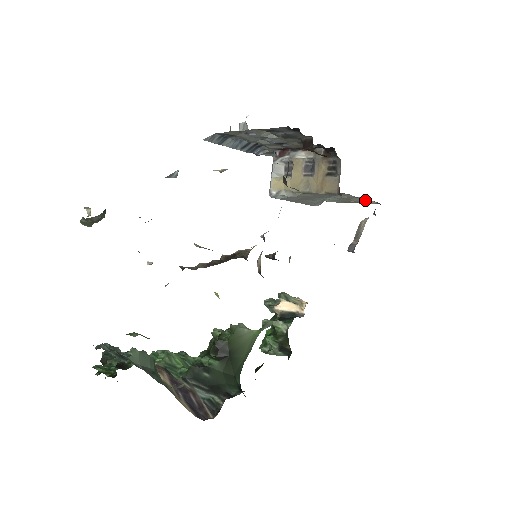
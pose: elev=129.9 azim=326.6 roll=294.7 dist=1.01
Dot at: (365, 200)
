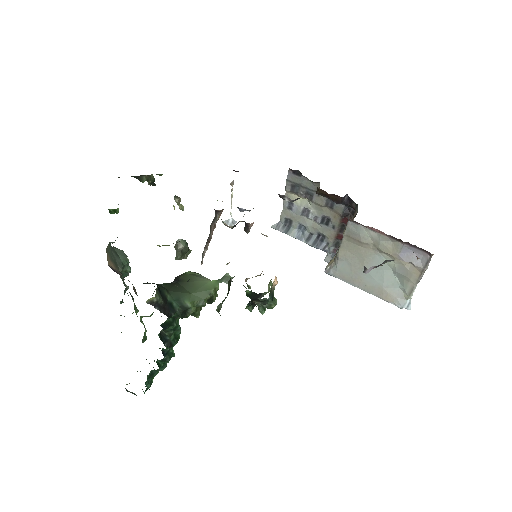
Dot at: (420, 261)
